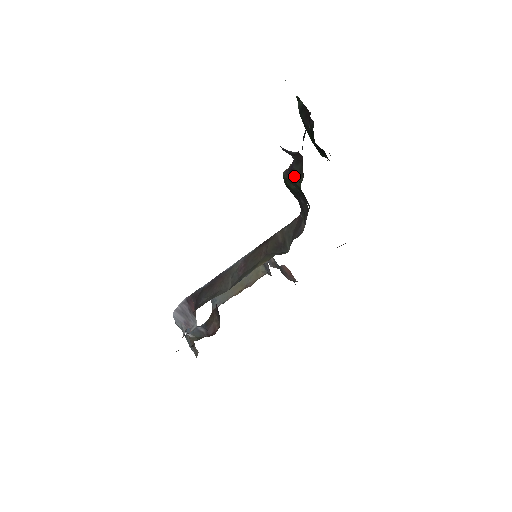
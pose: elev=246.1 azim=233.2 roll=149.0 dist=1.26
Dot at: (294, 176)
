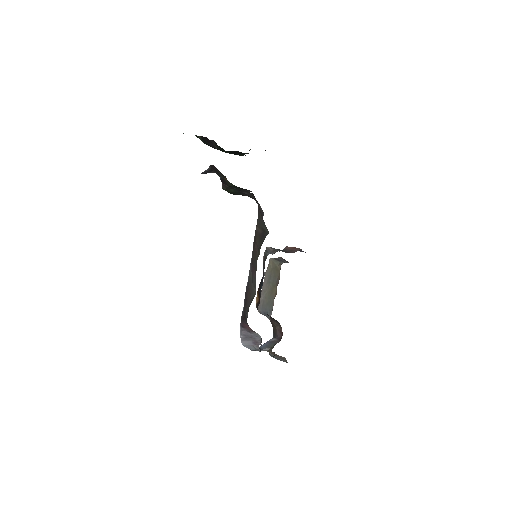
Dot at: (225, 183)
